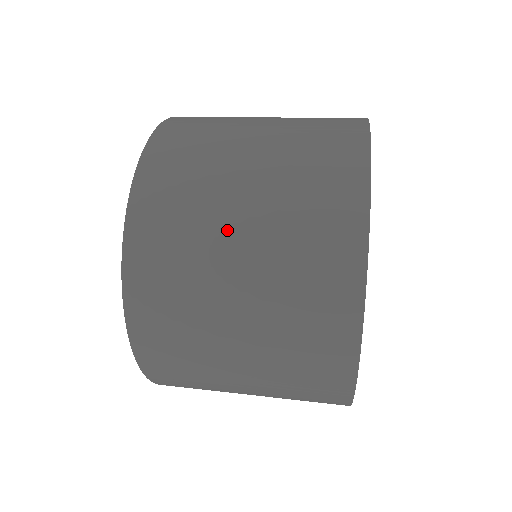
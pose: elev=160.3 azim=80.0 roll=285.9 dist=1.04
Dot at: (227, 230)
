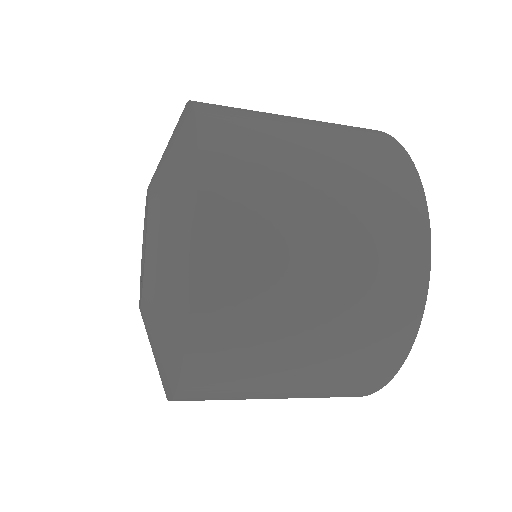
Dot at: (309, 216)
